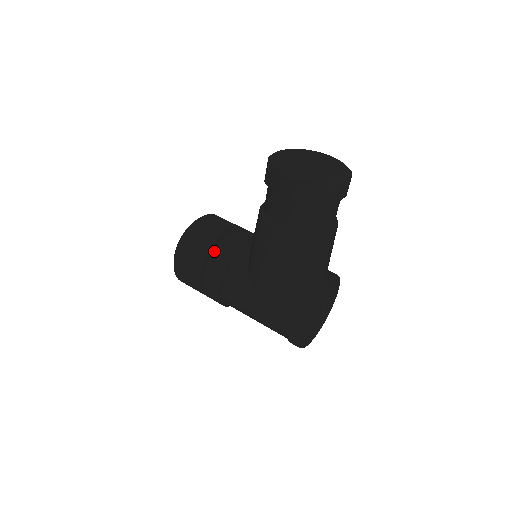
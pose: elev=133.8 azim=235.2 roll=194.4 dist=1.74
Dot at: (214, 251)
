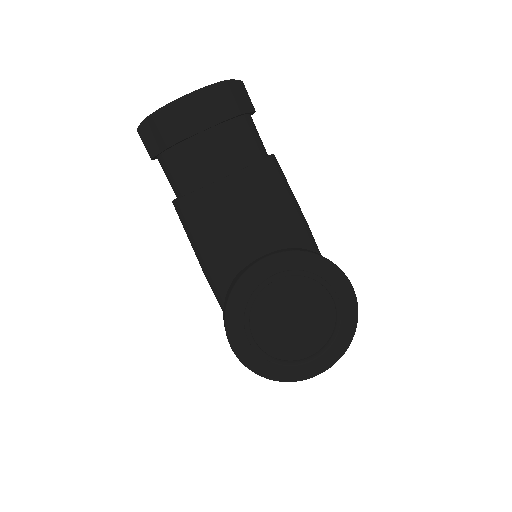
Dot at: occluded
